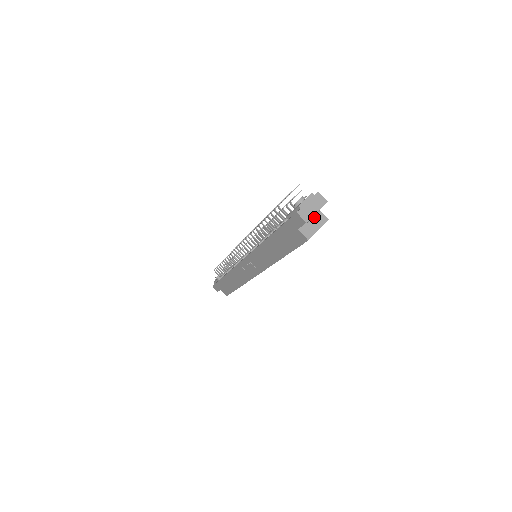
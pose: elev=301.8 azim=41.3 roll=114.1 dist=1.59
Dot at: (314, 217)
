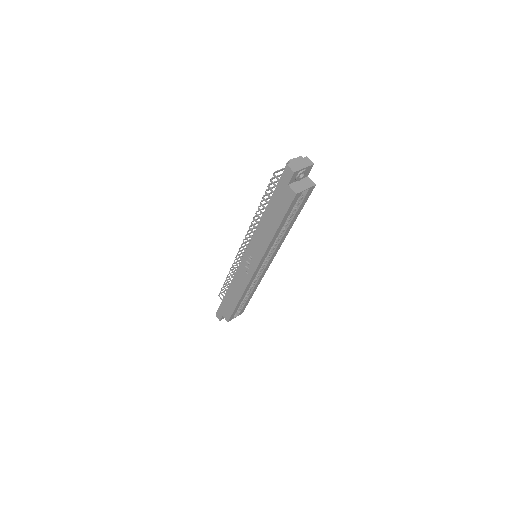
Dot at: (303, 180)
